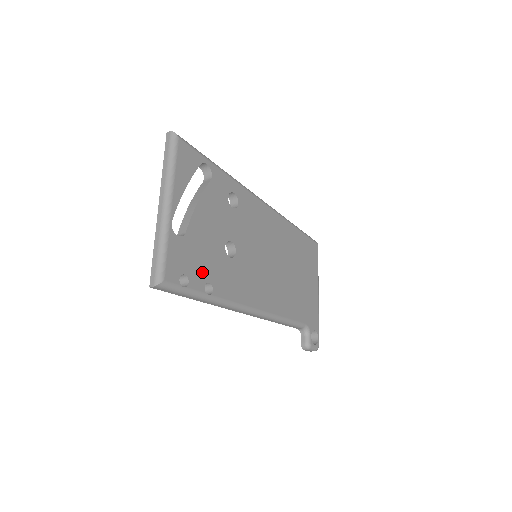
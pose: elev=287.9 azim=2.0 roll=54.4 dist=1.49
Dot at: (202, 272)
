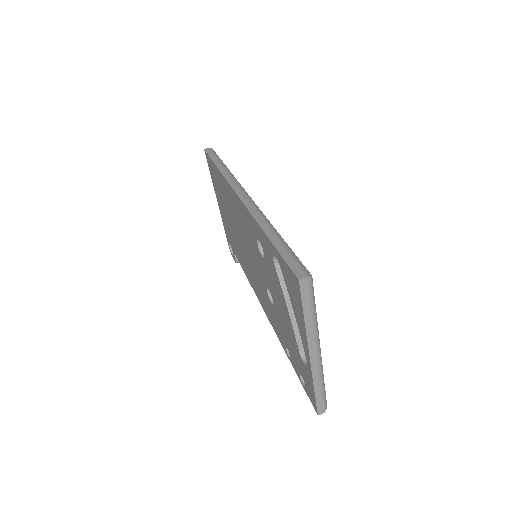
Dot at: occluded
